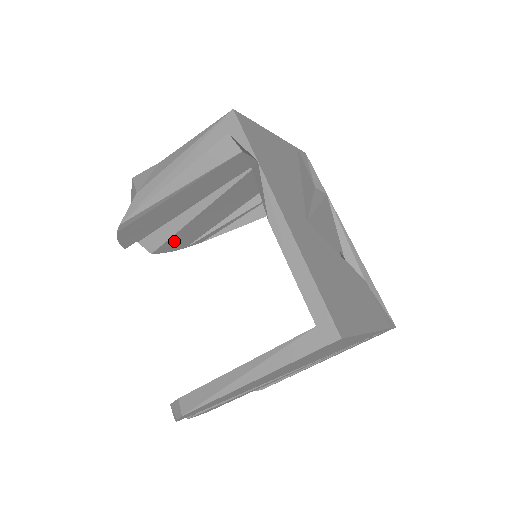
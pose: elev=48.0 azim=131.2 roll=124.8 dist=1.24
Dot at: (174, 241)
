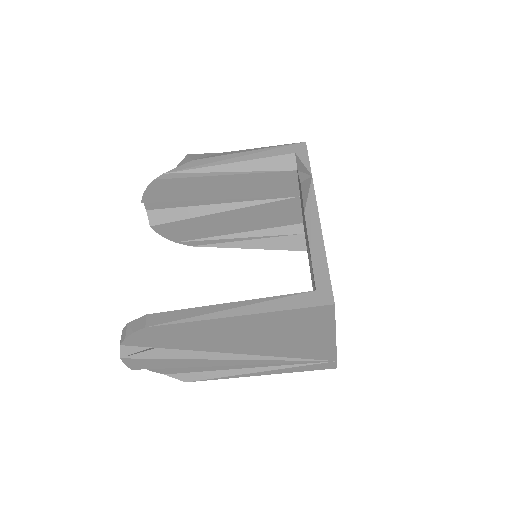
Dot at: (176, 227)
